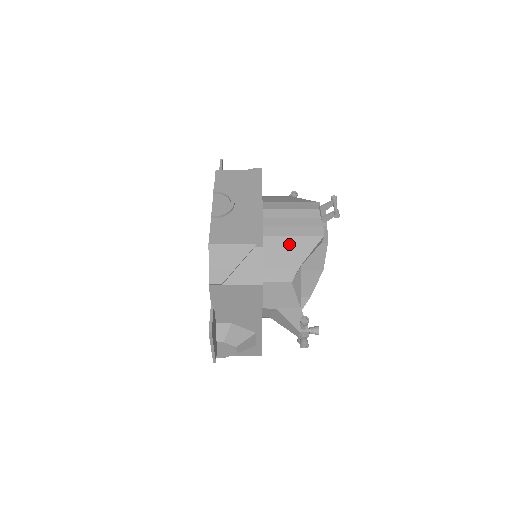
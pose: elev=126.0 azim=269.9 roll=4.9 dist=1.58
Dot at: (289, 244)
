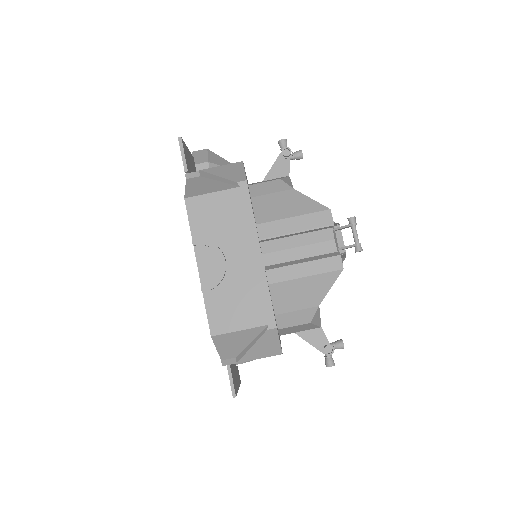
Dot at: (302, 287)
